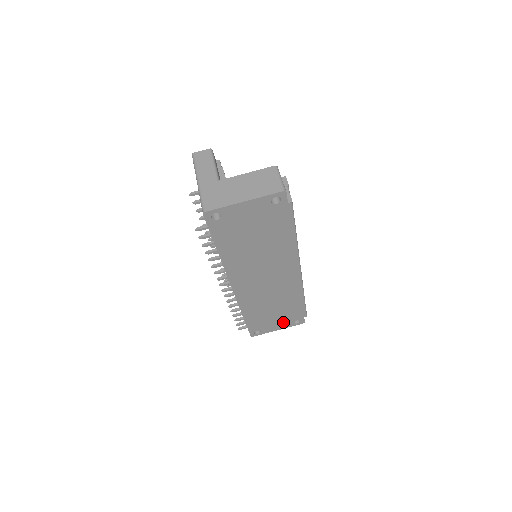
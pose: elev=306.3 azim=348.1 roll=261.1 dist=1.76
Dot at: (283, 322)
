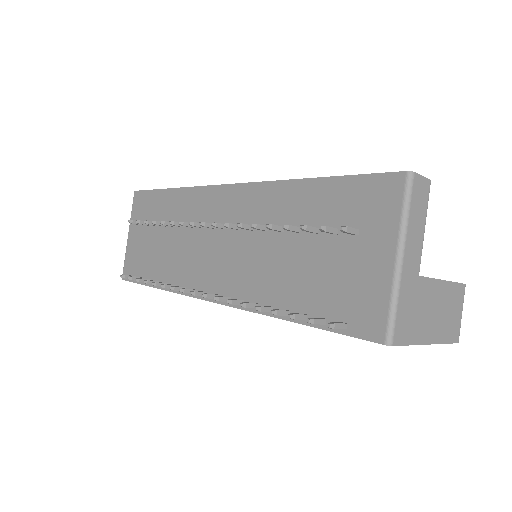
Dot at: occluded
